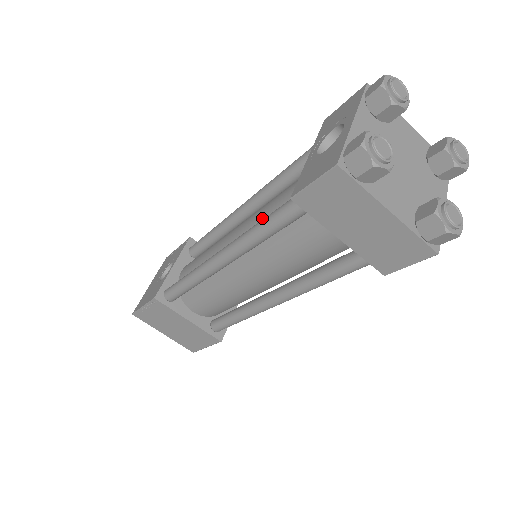
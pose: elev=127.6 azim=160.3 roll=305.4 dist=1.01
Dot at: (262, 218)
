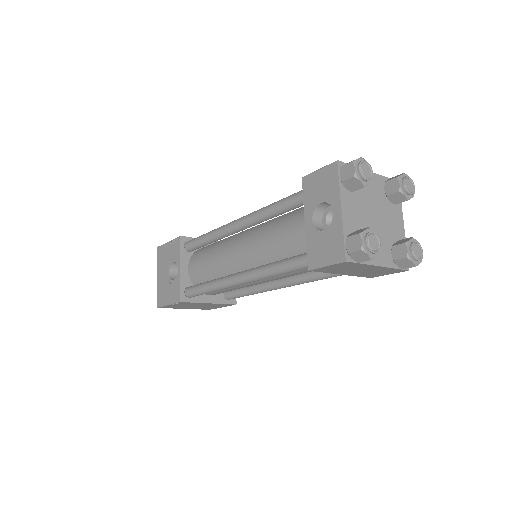
Dot at: (268, 251)
